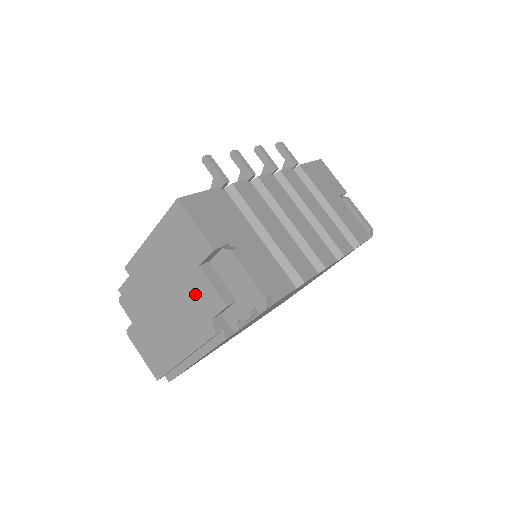
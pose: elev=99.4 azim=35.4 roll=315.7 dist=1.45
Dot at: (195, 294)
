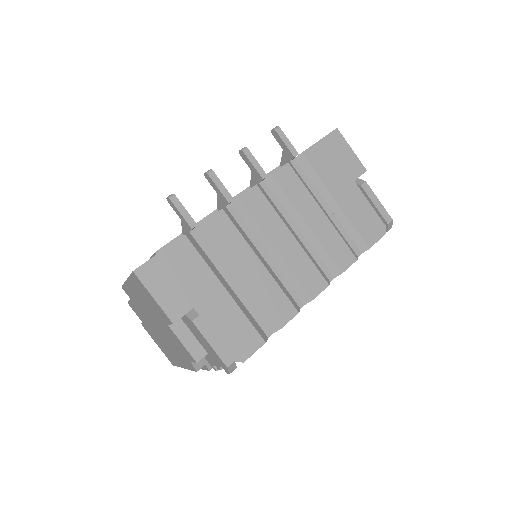
Dot at: (173, 339)
